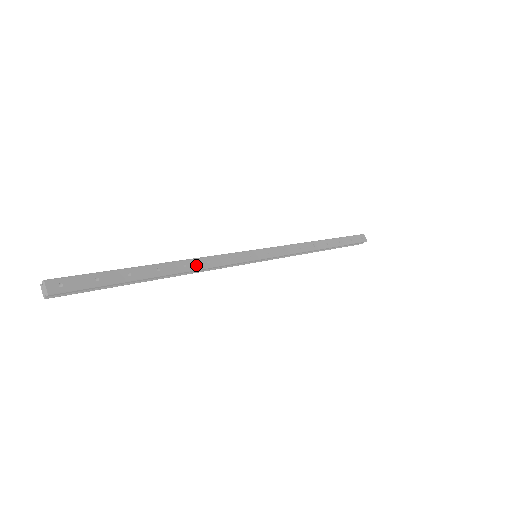
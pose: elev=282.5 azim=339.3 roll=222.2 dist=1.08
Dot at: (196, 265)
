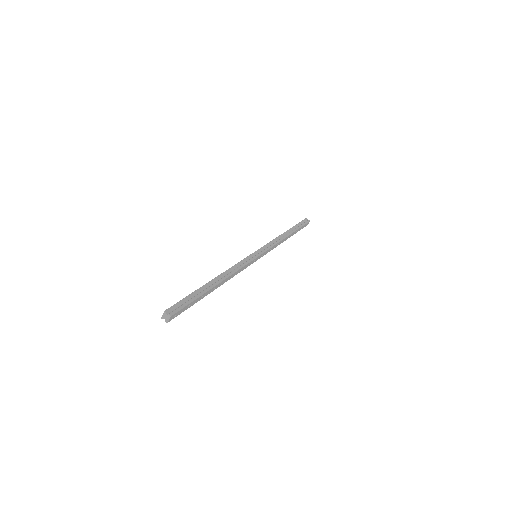
Dot at: (230, 278)
